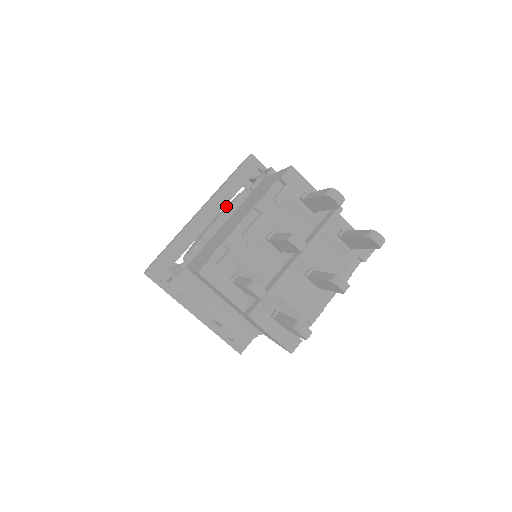
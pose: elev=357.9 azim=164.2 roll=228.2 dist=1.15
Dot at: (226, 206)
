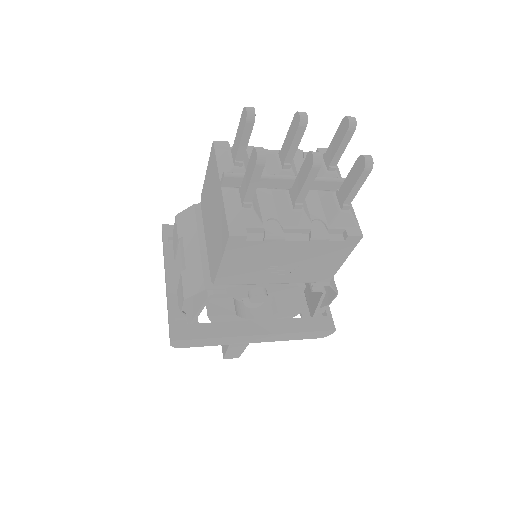
Dot at: occluded
